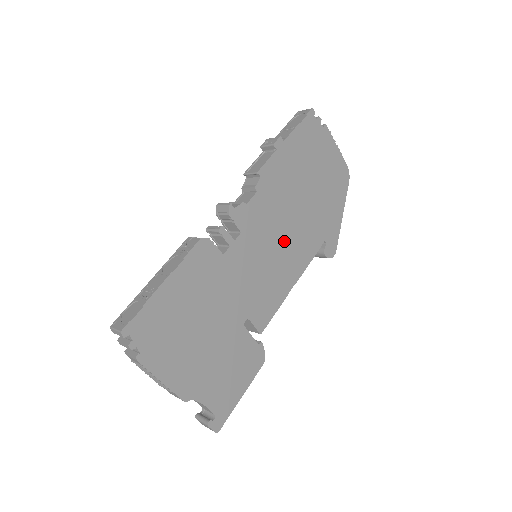
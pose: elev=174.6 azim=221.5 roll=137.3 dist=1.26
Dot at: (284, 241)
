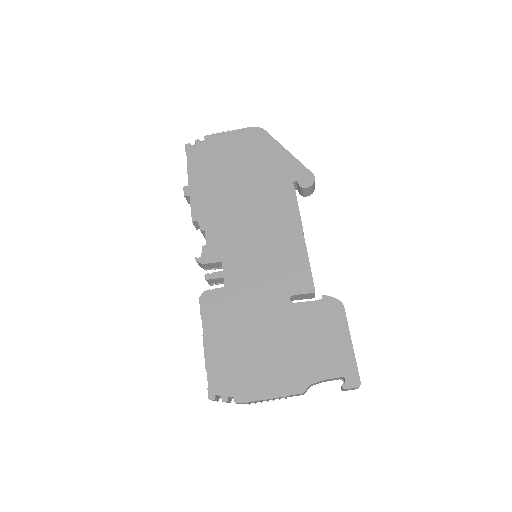
Dot at: (259, 225)
